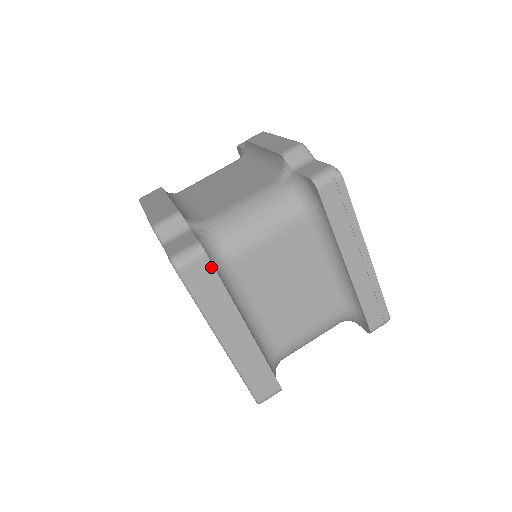
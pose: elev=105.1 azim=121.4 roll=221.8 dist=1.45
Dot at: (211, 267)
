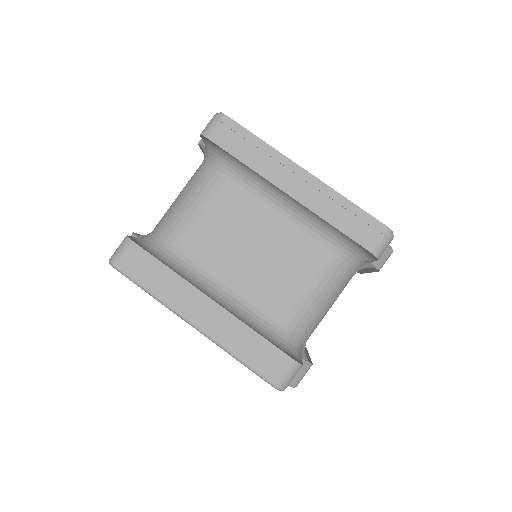
Dot at: (142, 251)
